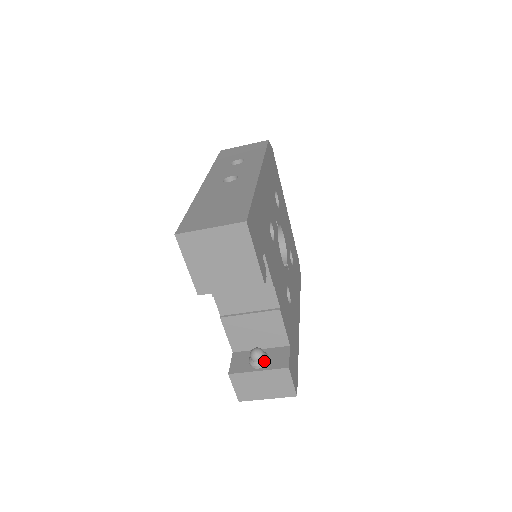
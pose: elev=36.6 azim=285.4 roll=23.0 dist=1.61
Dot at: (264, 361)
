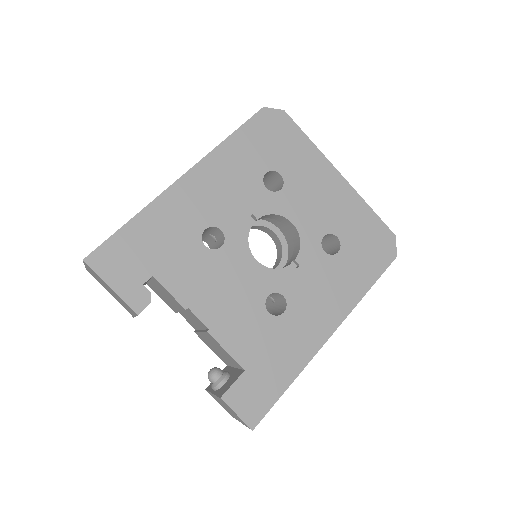
Dot at: (216, 384)
